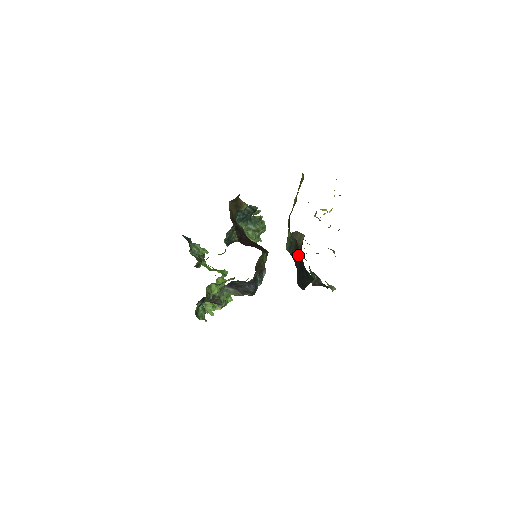
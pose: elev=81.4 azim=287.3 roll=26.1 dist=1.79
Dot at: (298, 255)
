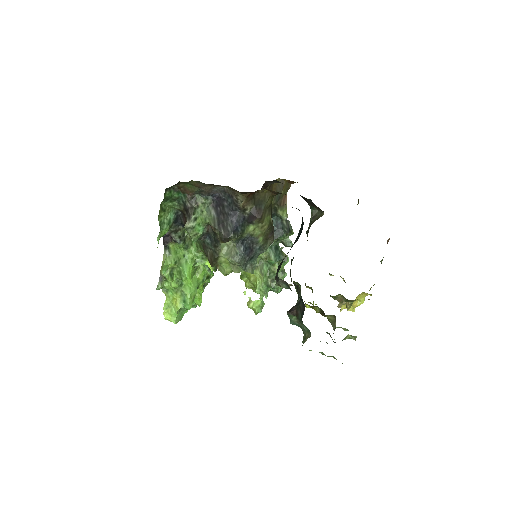
Dot at: occluded
